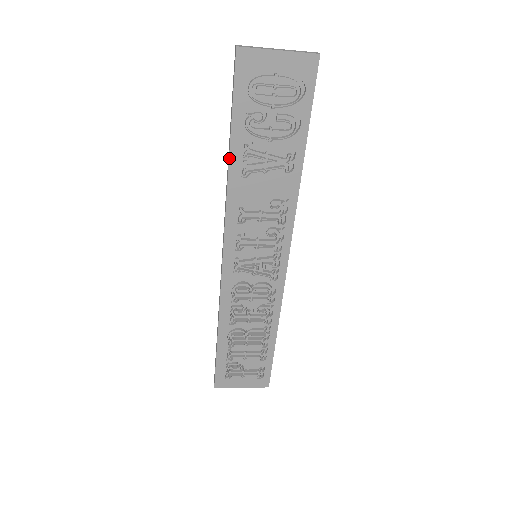
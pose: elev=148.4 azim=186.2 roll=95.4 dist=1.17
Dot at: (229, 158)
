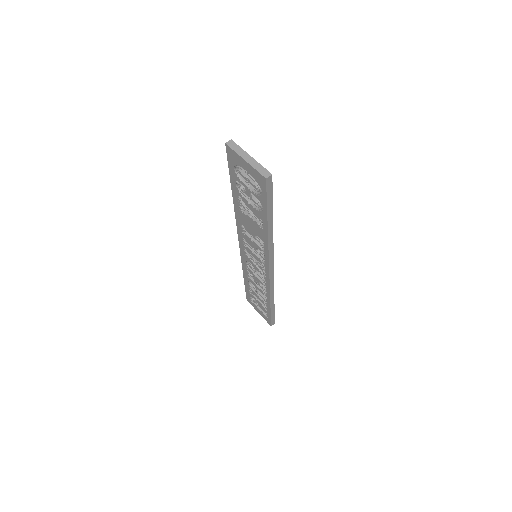
Dot at: (233, 197)
